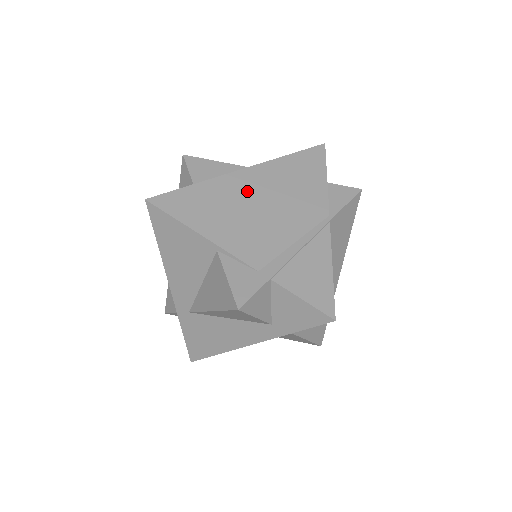
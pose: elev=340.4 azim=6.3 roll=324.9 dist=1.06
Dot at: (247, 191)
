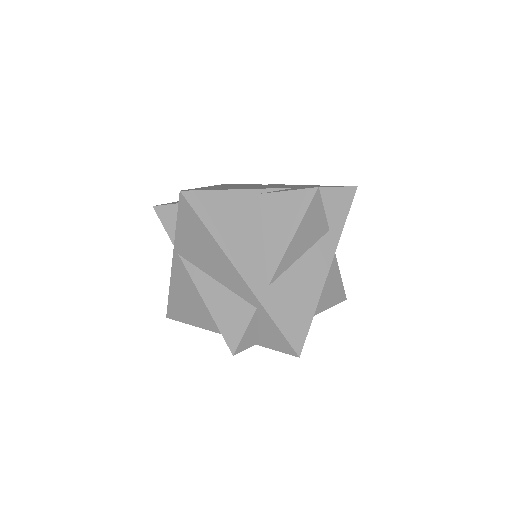
Dot at: occluded
